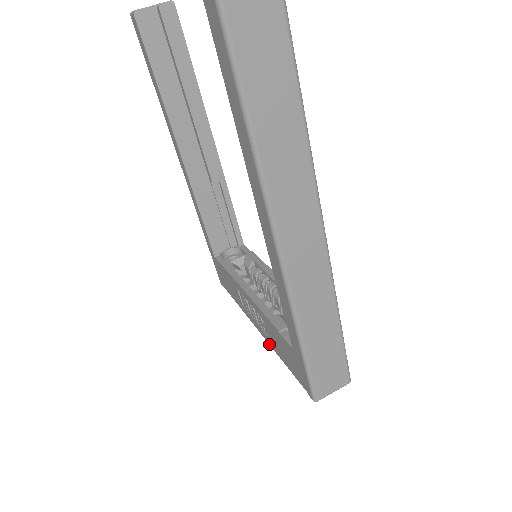
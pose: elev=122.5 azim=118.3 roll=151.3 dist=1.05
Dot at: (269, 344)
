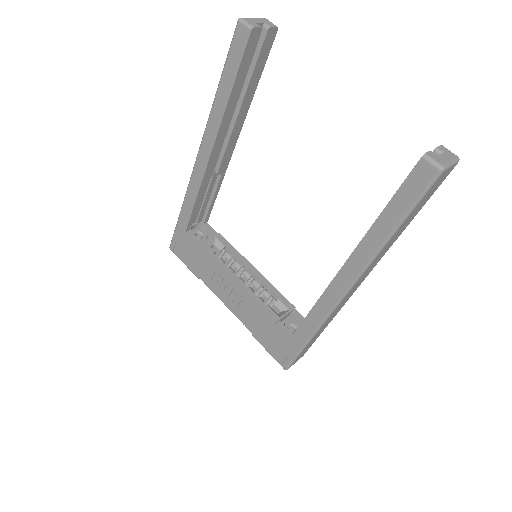
Dot at: (240, 320)
